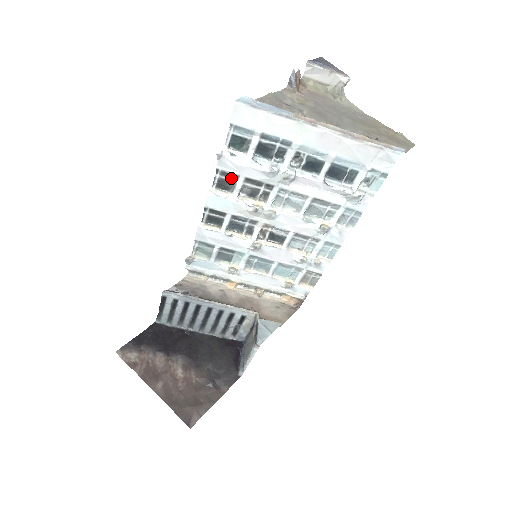
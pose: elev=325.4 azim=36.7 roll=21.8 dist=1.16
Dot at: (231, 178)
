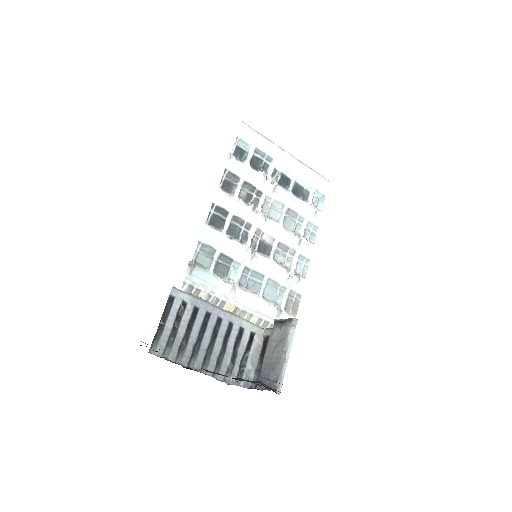
Dot at: (233, 181)
